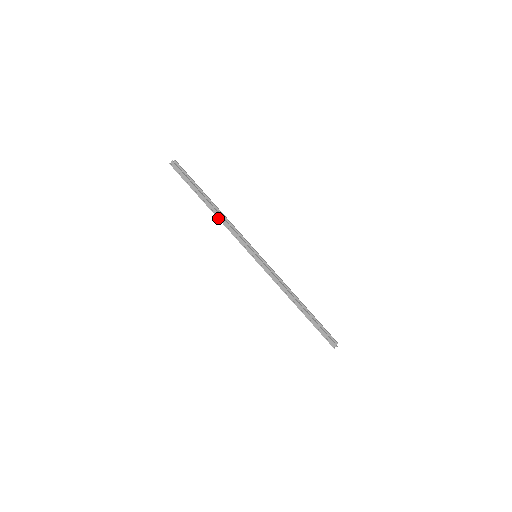
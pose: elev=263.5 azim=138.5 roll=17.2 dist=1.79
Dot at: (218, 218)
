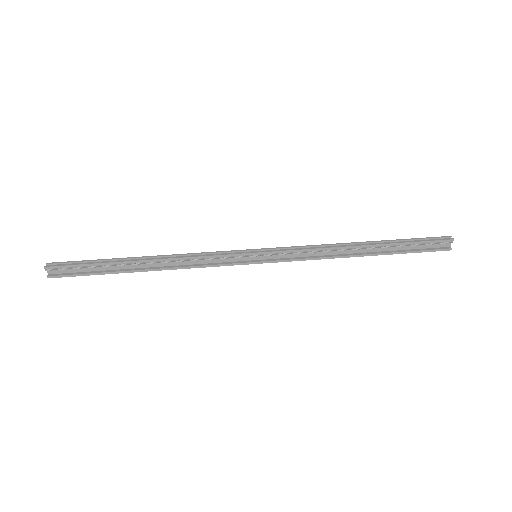
Dot at: (167, 258)
